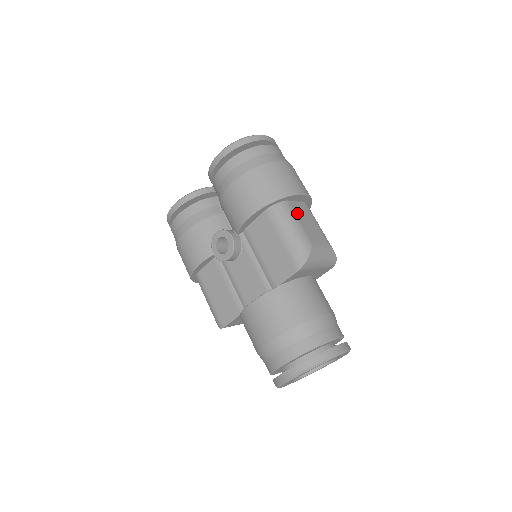
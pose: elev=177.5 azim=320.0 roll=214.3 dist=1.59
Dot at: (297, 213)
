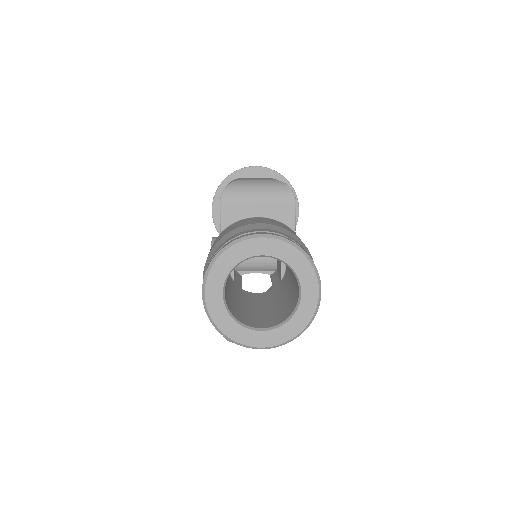
Dot at: occluded
